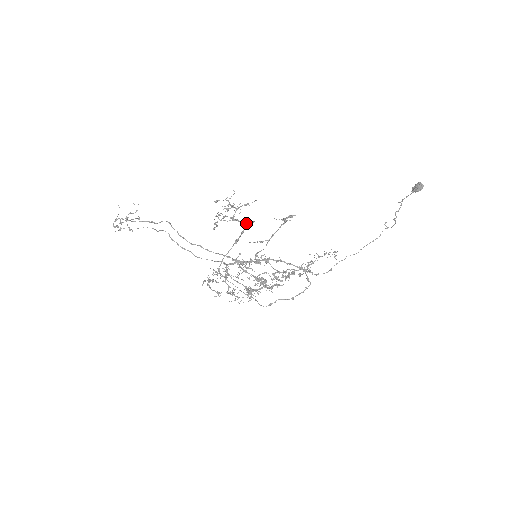
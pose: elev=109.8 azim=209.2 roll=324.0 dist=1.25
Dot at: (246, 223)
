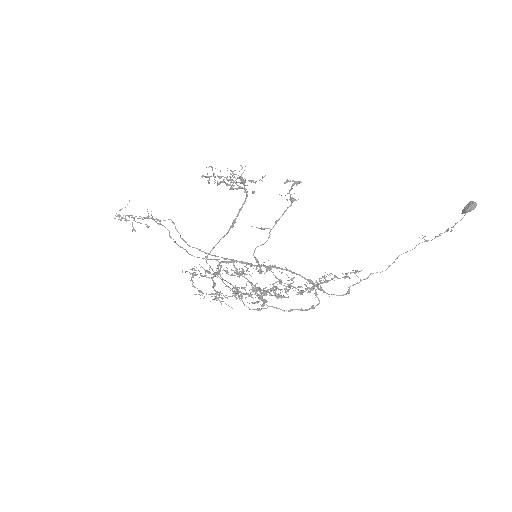
Dot at: (241, 179)
